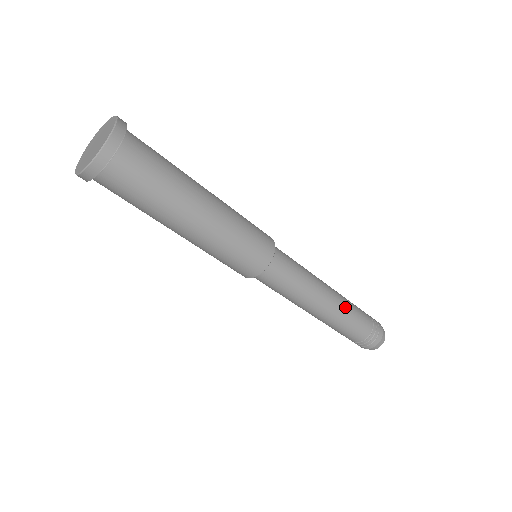
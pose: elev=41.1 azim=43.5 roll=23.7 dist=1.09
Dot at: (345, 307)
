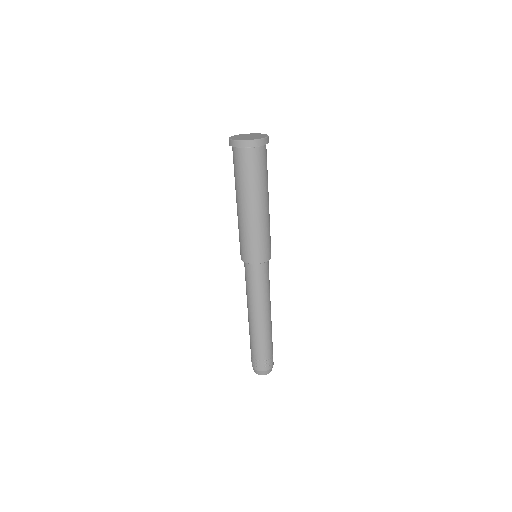
Dot at: (271, 326)
